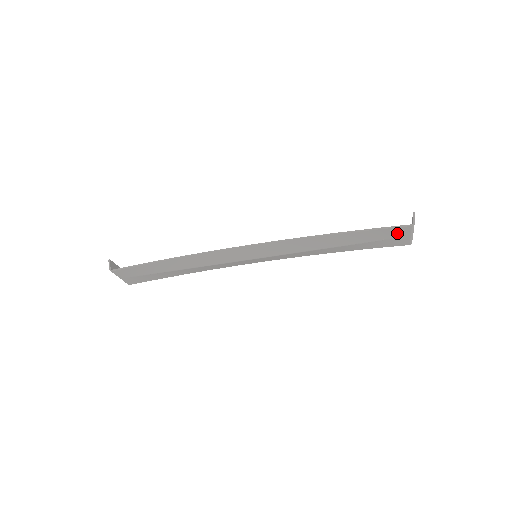
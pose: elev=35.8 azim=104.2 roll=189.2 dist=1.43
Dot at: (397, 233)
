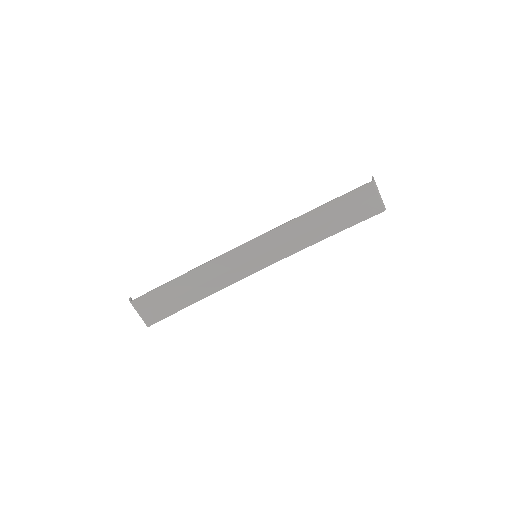
Dot at: (365, 195)
